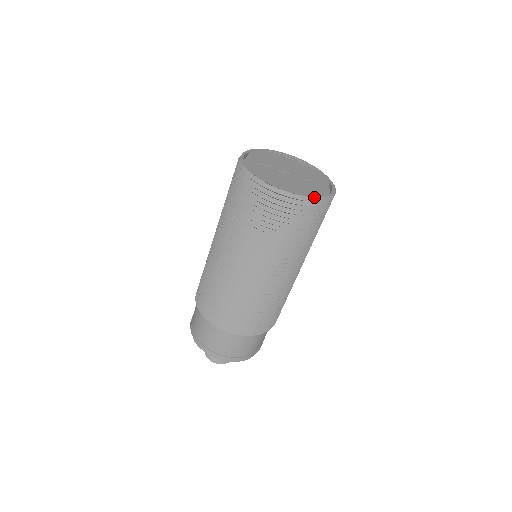
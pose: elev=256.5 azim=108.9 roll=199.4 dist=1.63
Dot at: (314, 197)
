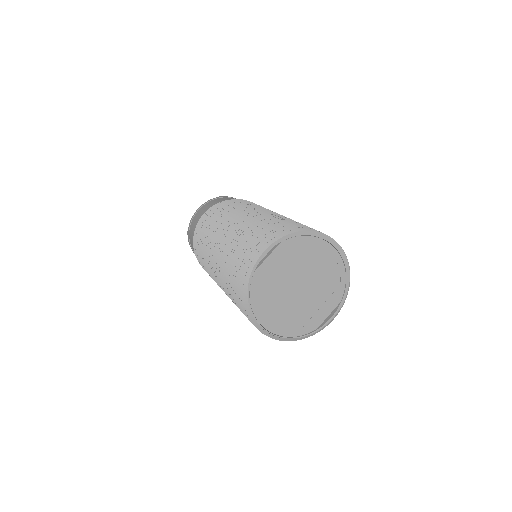
Dot at: (290, 338)
